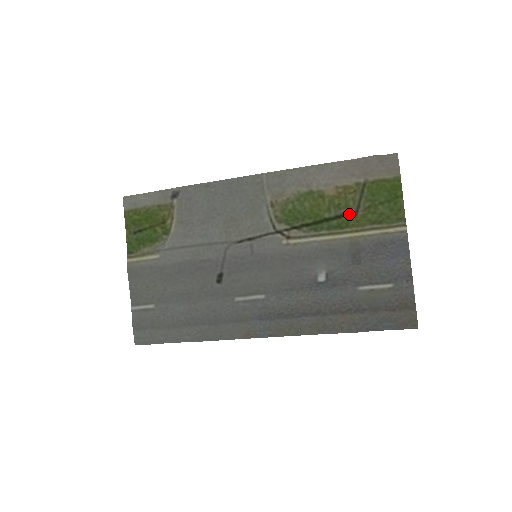
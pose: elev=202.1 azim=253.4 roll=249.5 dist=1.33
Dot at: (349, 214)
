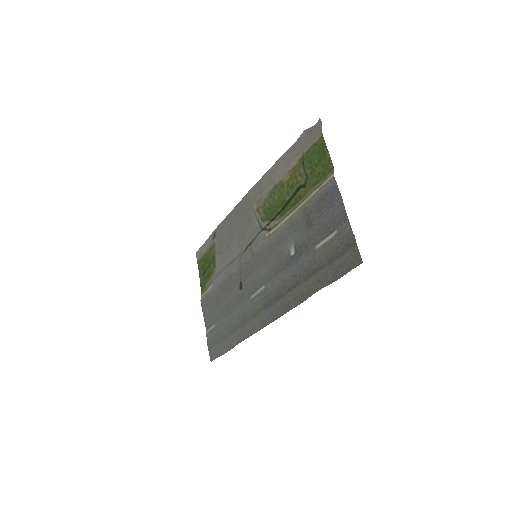
Dot at: (299, 188)
